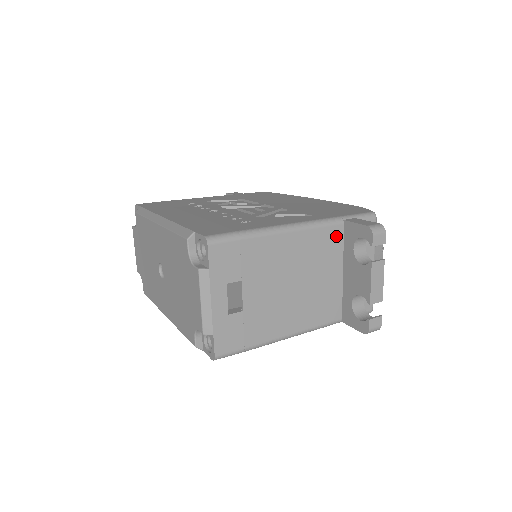
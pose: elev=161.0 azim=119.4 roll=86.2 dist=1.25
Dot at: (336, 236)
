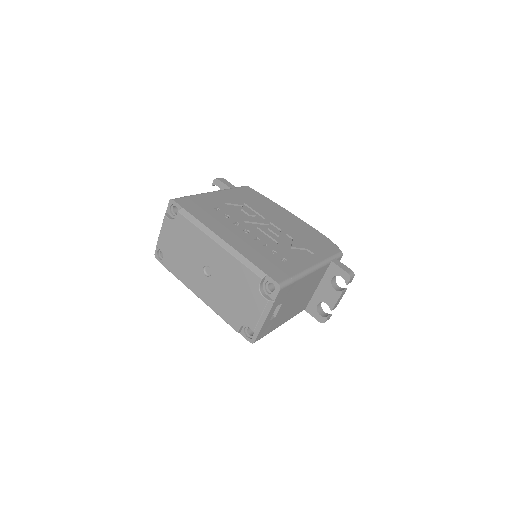
Dot at: (325, 270)
